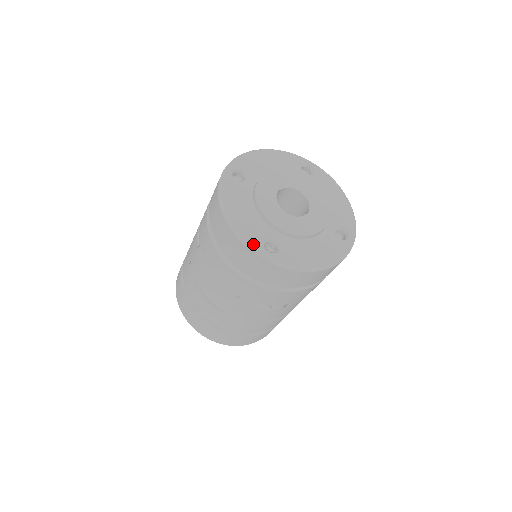
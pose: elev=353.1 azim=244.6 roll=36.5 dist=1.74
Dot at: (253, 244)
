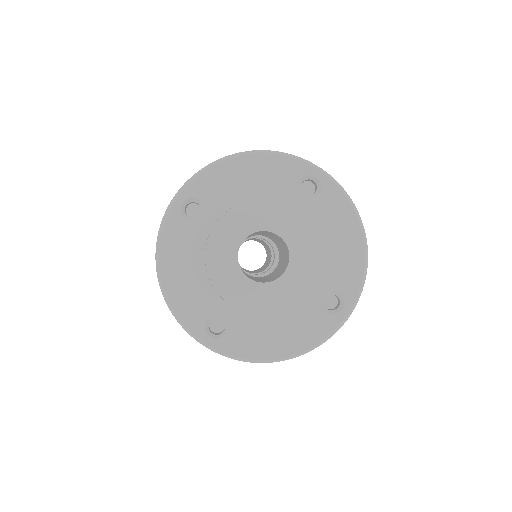
Dot at: (189, 326)
